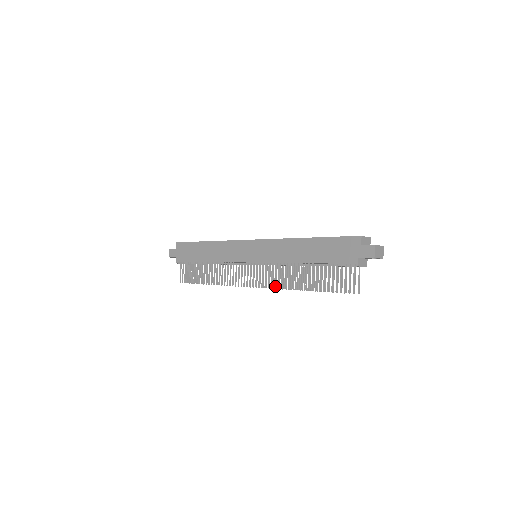
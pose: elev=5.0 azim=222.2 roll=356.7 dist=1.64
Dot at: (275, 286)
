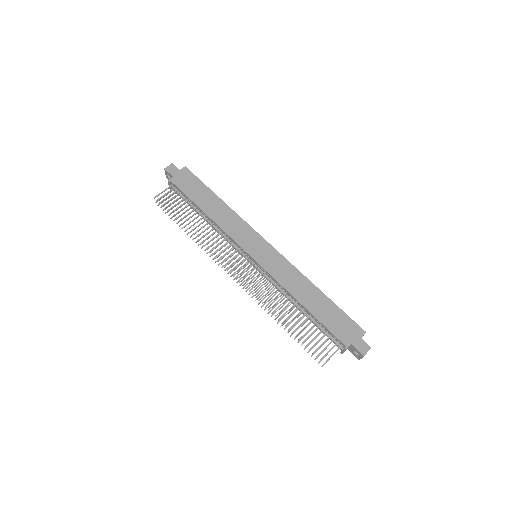
Dot at: (257, 295)
